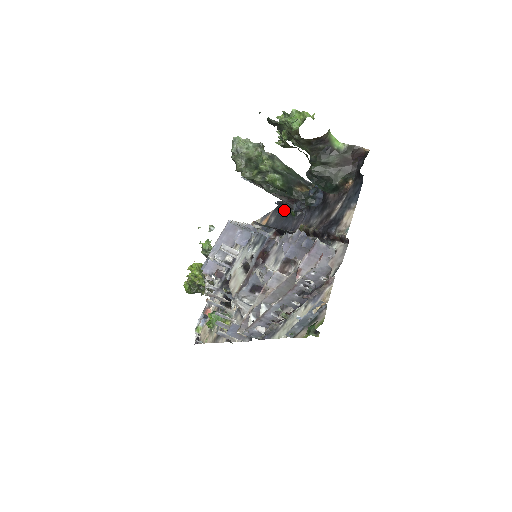
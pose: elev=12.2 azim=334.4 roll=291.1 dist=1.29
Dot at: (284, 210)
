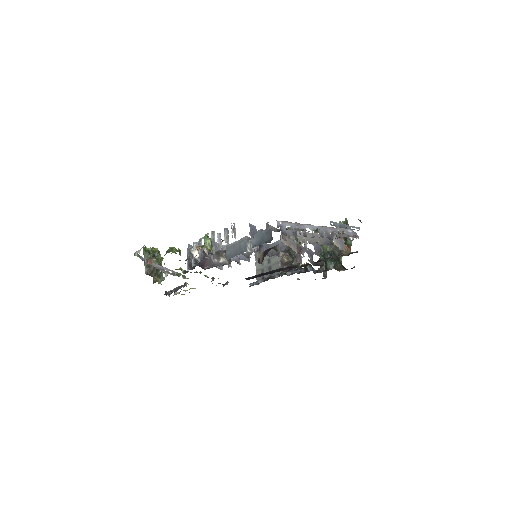
Dot at: occluded
